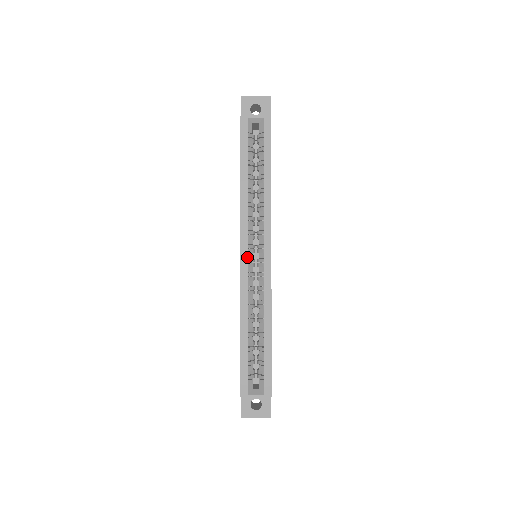
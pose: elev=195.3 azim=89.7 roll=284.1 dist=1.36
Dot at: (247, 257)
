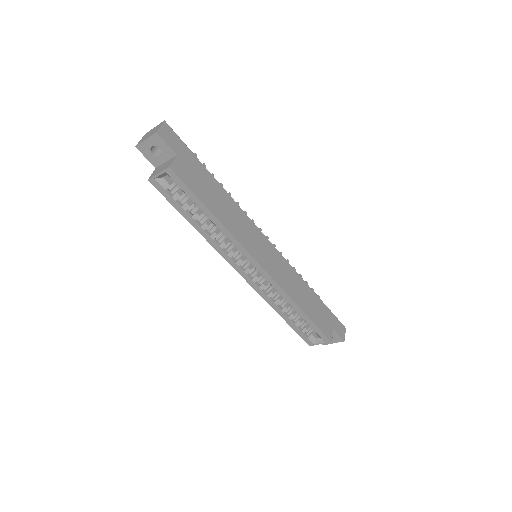
Dot at: (245, 274)
